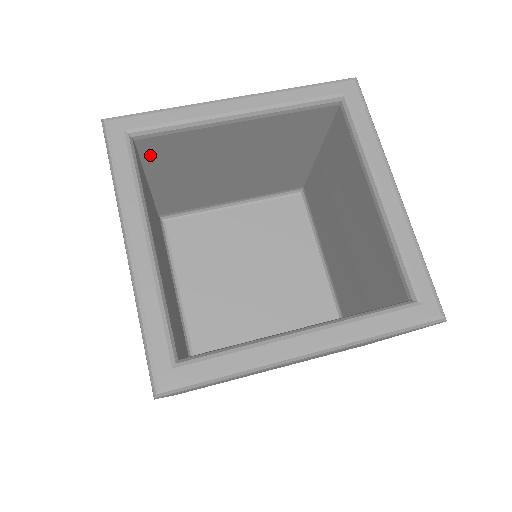
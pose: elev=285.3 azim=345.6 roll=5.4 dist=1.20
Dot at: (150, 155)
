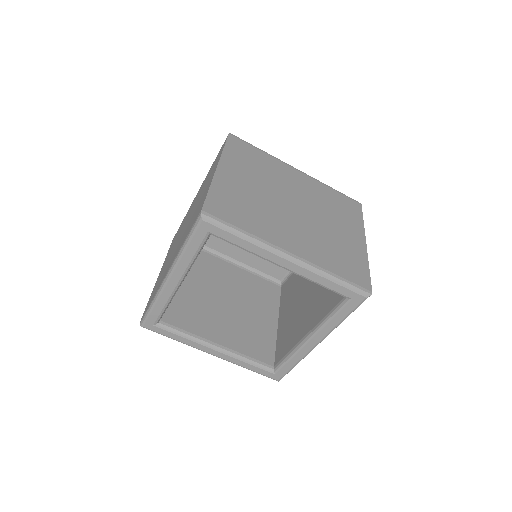
Dot at: occluded
